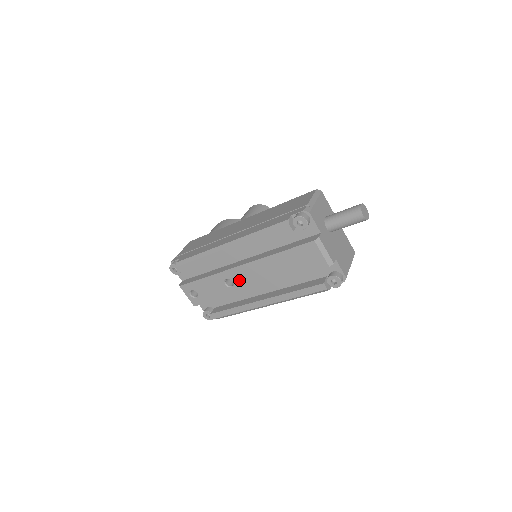
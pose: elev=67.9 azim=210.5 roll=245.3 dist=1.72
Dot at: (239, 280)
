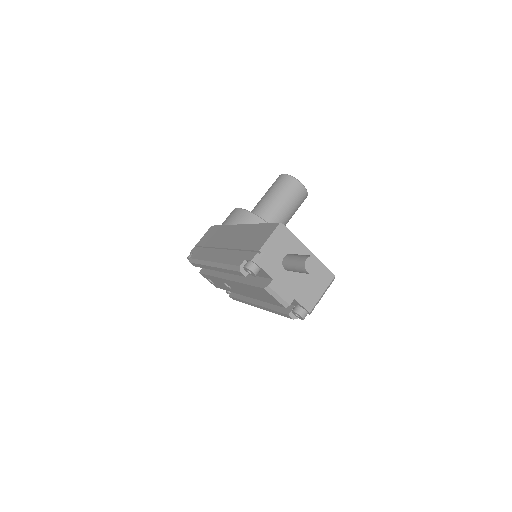
Dot at: (232, 287)
